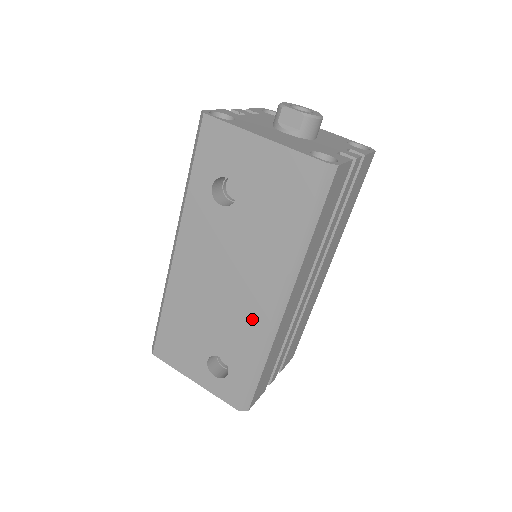
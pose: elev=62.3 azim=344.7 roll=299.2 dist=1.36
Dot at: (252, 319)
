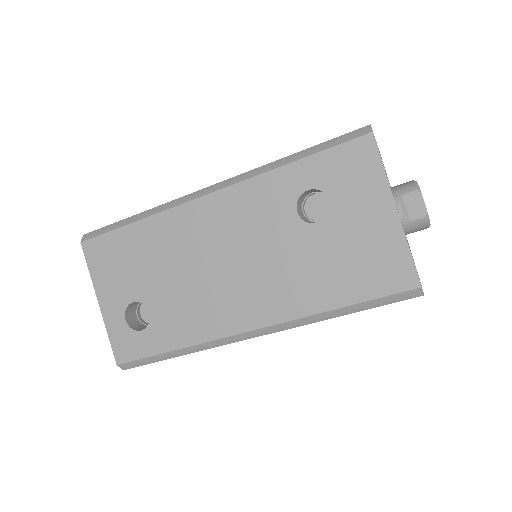
Dot at: (217, 317)
